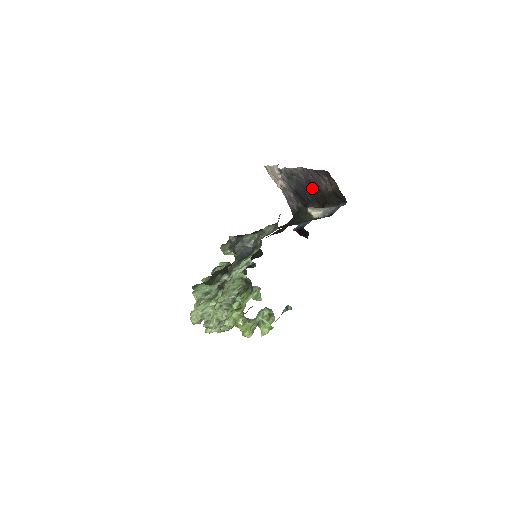
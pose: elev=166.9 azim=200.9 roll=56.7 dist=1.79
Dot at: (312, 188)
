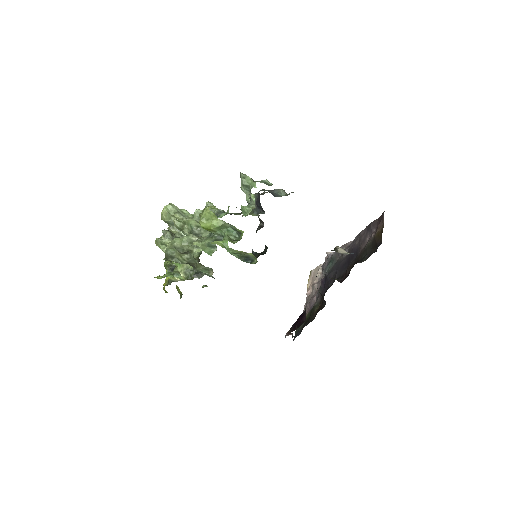
Dot at: (349, 259)
